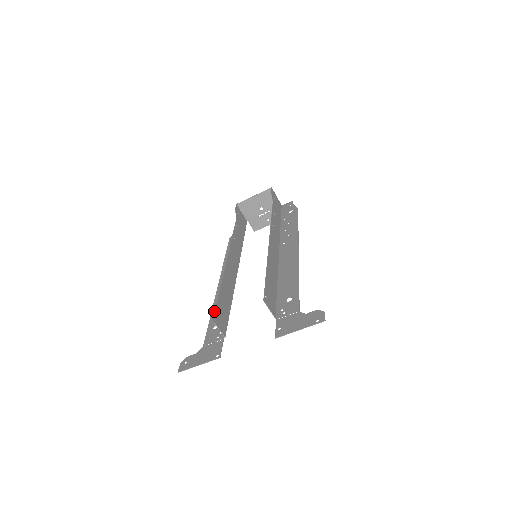
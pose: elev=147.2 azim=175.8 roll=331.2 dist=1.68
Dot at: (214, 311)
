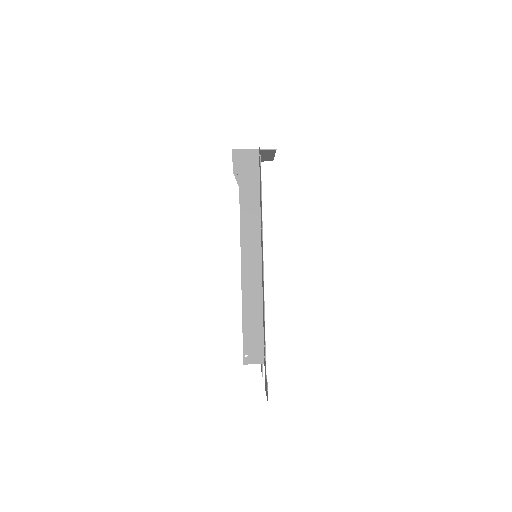
Dot at: occluded
